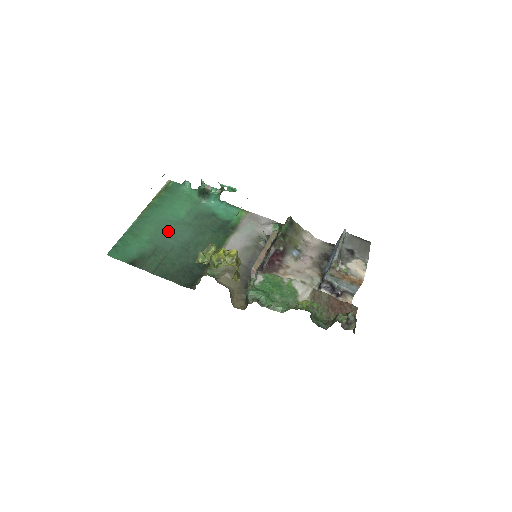
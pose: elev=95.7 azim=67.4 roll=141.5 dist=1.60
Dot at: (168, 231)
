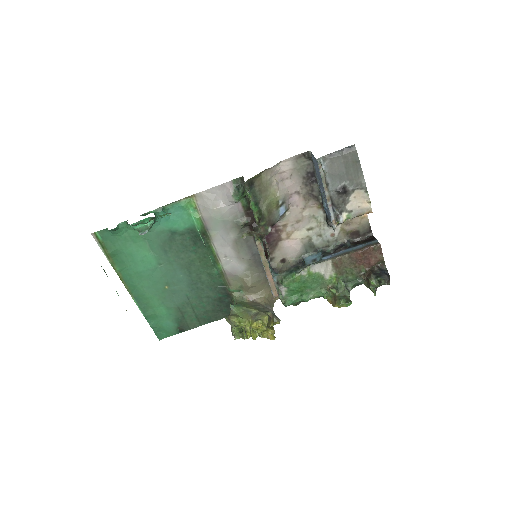
Dot at: (165, 286)
